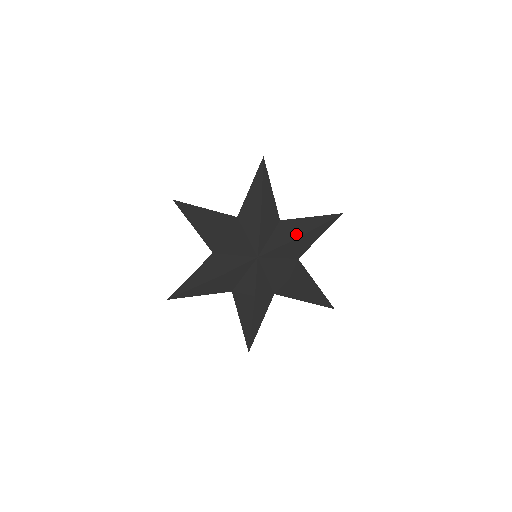
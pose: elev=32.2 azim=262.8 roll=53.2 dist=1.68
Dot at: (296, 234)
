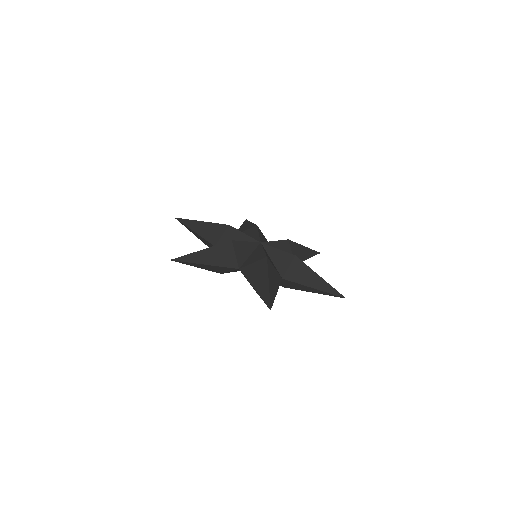
Dot at: occluded
